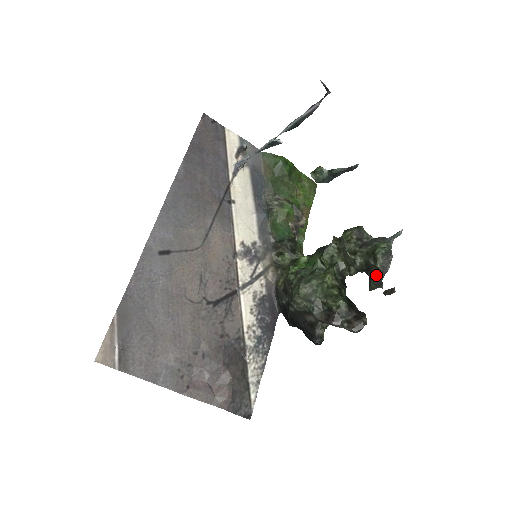
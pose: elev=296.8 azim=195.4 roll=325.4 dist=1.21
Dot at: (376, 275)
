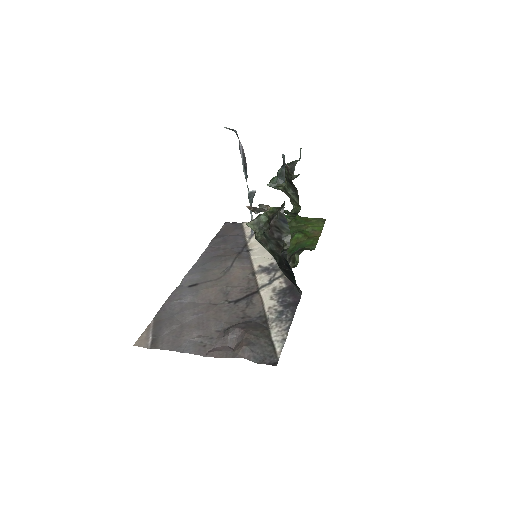
Dot at: (291, 178)
